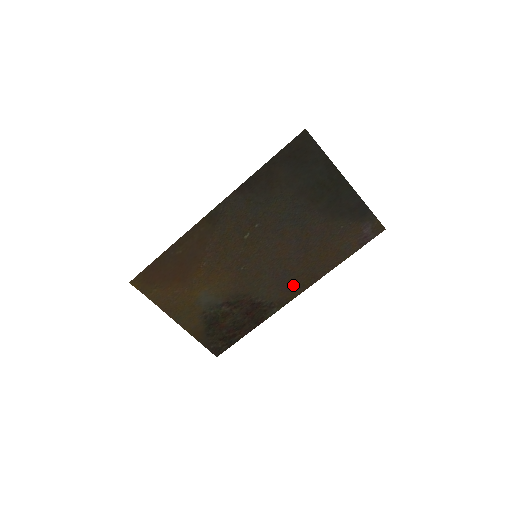
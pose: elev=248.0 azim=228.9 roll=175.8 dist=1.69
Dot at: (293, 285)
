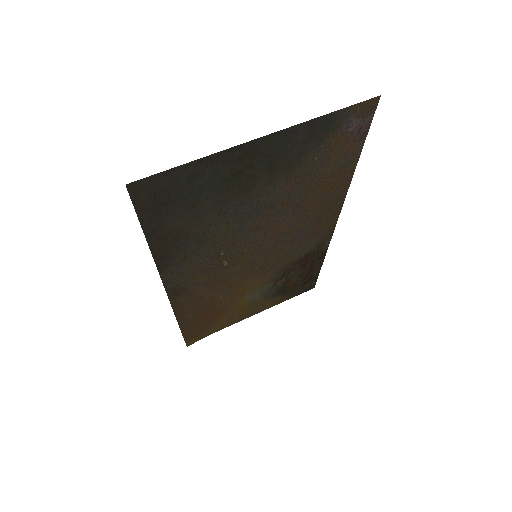
Dot at: (322, 224)
